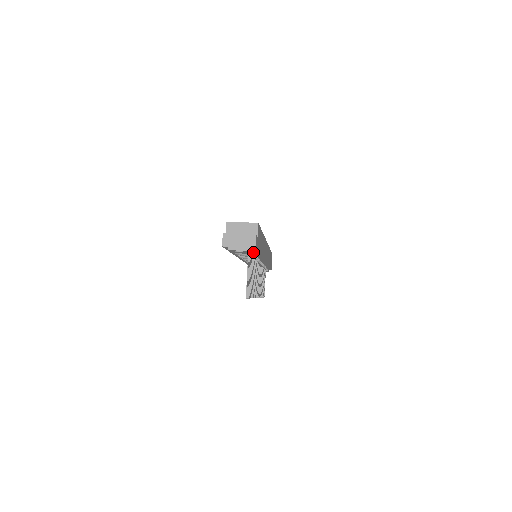
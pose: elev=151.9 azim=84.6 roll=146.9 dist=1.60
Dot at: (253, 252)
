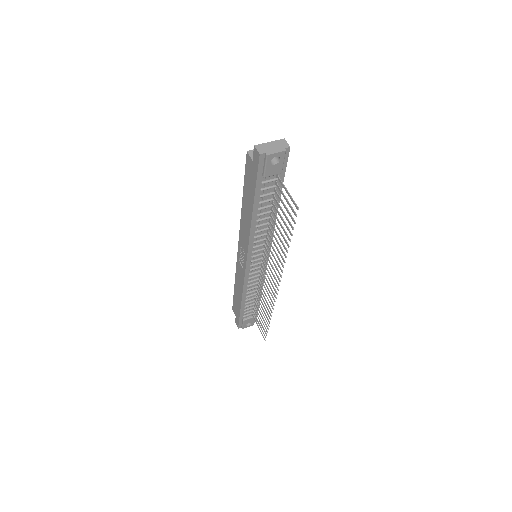
Dot at: (278, 184)
